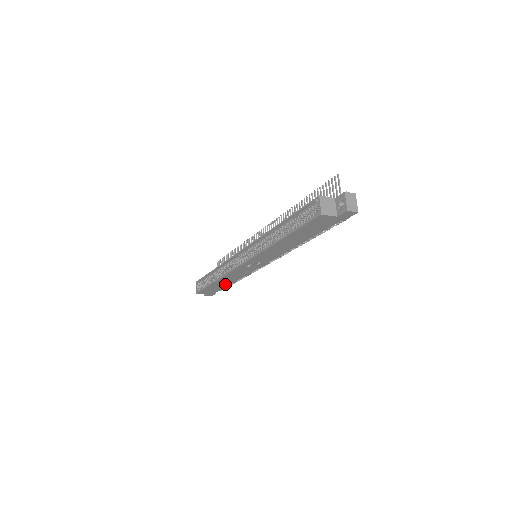
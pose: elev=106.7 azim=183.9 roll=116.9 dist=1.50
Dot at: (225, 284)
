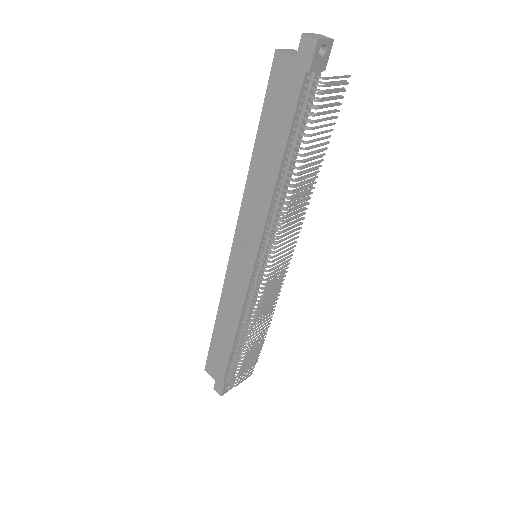
Dot at: (228, 341)
